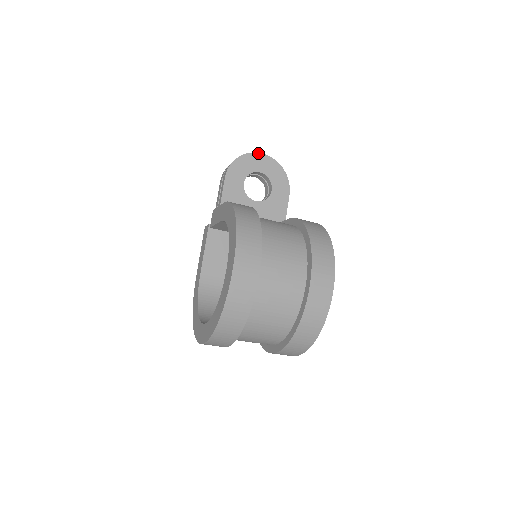
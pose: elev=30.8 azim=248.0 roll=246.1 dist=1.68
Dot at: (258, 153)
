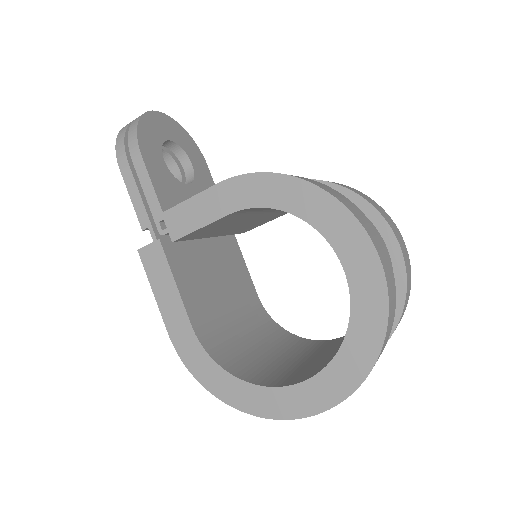
Dot at: (154, 111)
